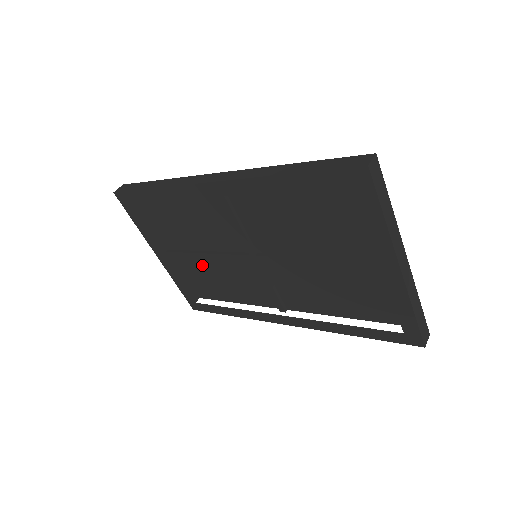
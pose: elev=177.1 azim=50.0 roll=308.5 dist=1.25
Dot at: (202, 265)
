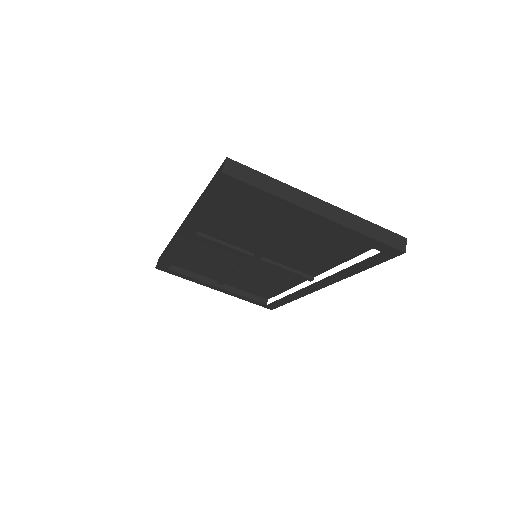
Dot at: (243, 279)
